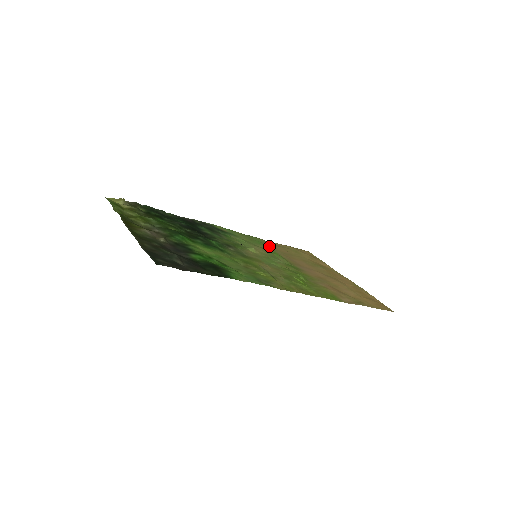
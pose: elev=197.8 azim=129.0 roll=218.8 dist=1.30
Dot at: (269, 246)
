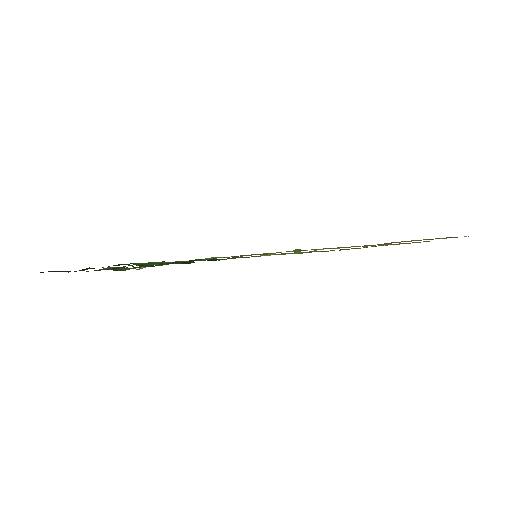
Dot at: occluded
